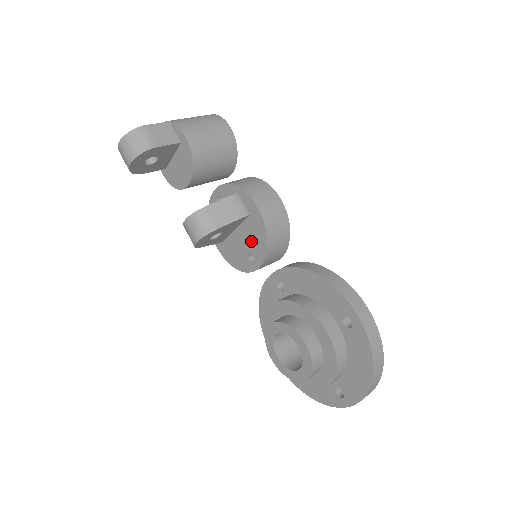
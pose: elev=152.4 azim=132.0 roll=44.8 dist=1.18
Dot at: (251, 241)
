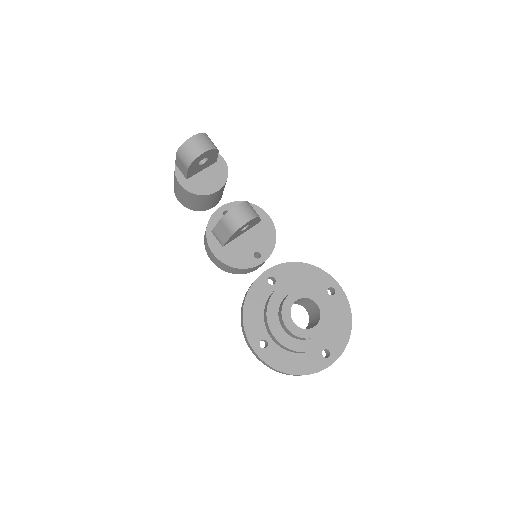
Dot at: (259, 241)
